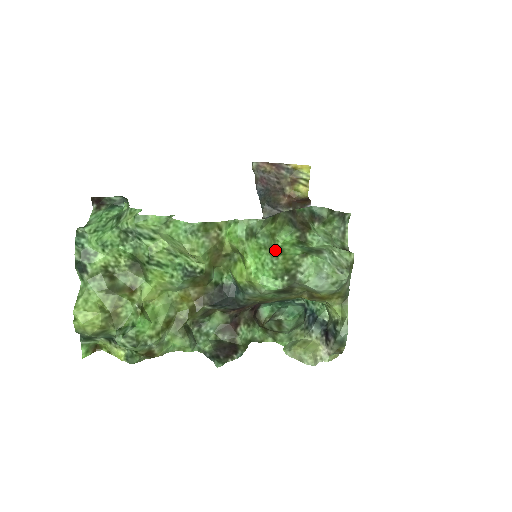
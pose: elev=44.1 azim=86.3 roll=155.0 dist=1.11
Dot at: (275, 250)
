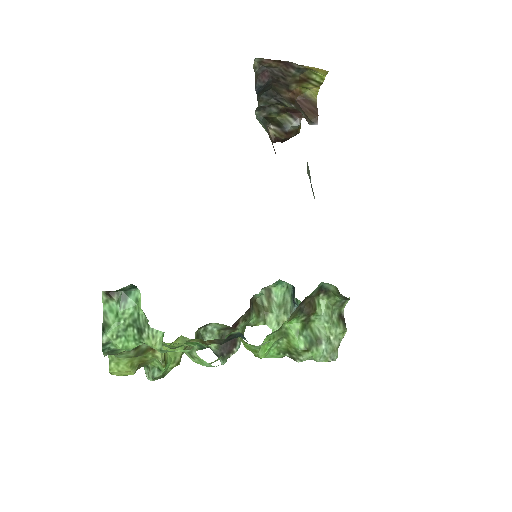
Dot at: (281, 333)
